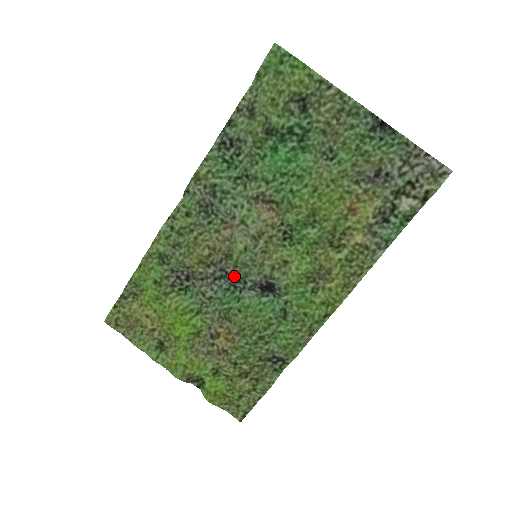
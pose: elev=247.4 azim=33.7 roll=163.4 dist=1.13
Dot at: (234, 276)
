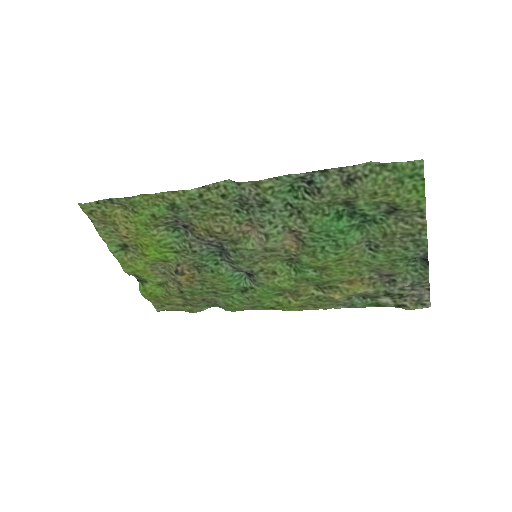
Dot at: (227, 253)
